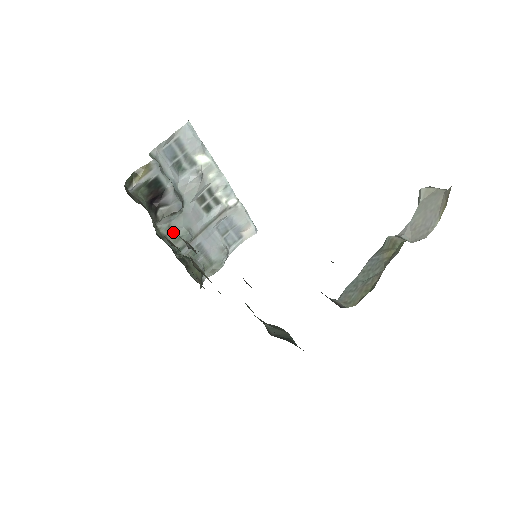
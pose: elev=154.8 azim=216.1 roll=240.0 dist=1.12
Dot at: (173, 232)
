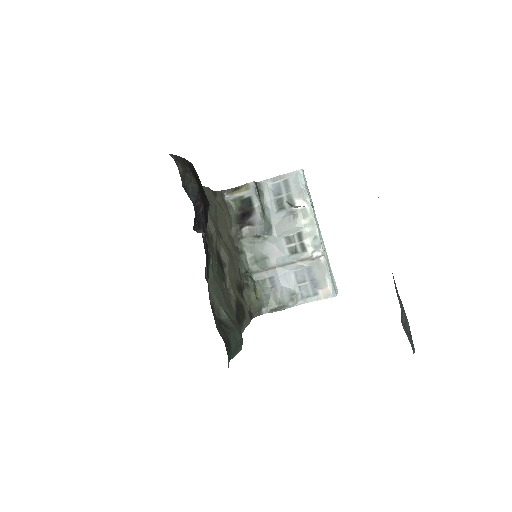
Dot at: (254, 255)
